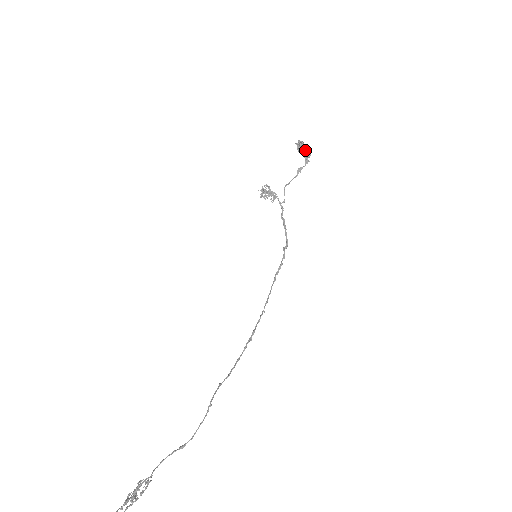
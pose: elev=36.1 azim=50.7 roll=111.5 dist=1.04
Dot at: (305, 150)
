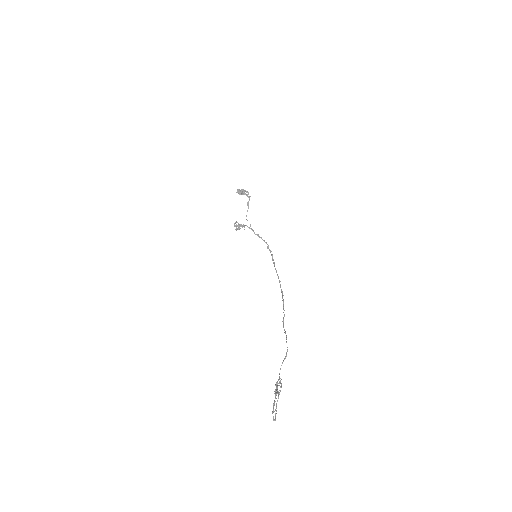
Dot at: (244, 192)
